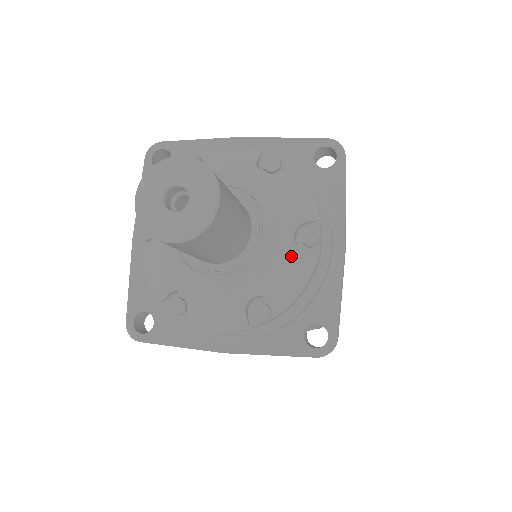
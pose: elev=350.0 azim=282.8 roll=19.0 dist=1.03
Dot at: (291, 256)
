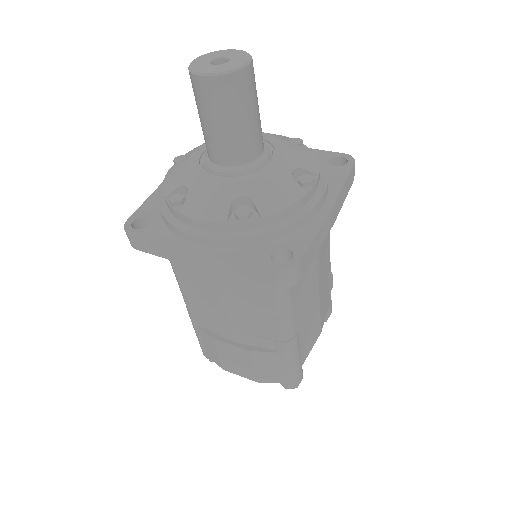
Dot at: (285, 180)
